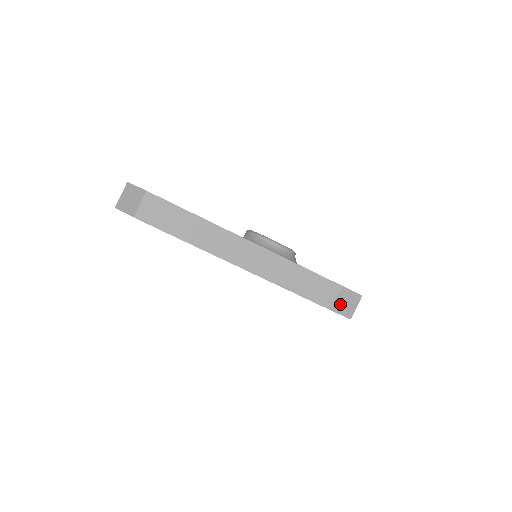
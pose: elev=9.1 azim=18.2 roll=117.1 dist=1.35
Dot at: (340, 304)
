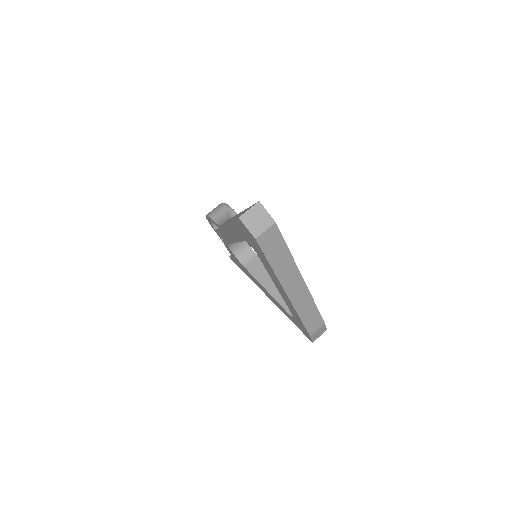
Dot at: (316, 333)
